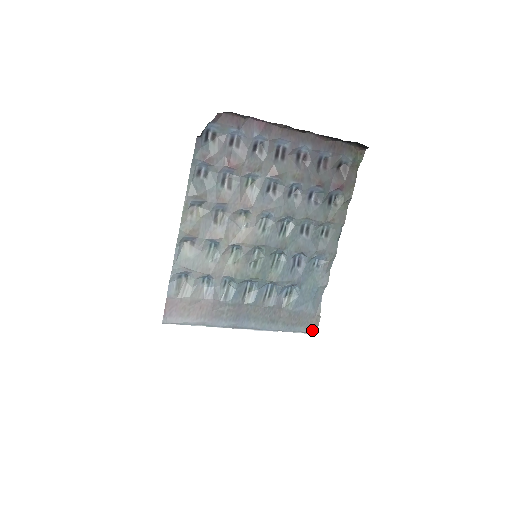
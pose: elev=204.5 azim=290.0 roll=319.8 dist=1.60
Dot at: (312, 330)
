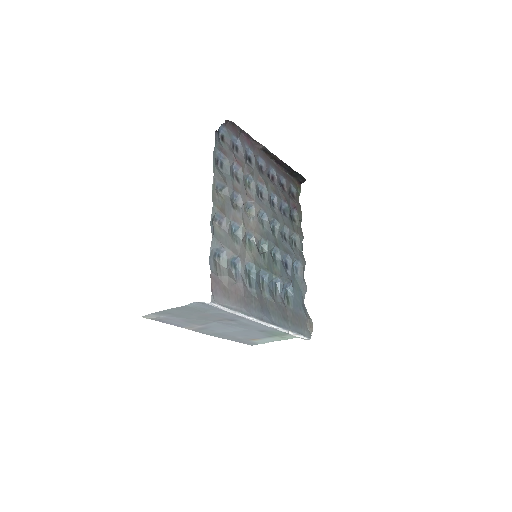
Dot at: (309, 334)
